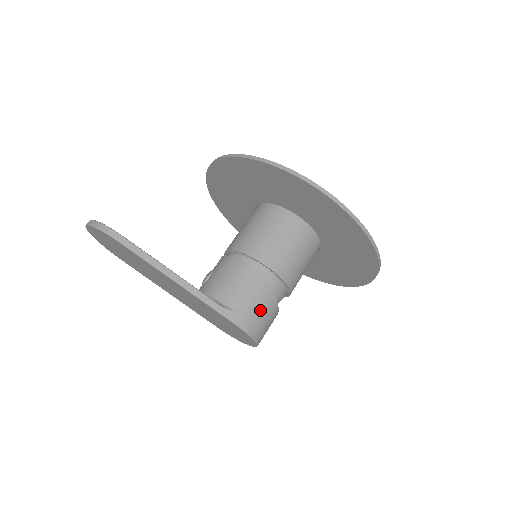
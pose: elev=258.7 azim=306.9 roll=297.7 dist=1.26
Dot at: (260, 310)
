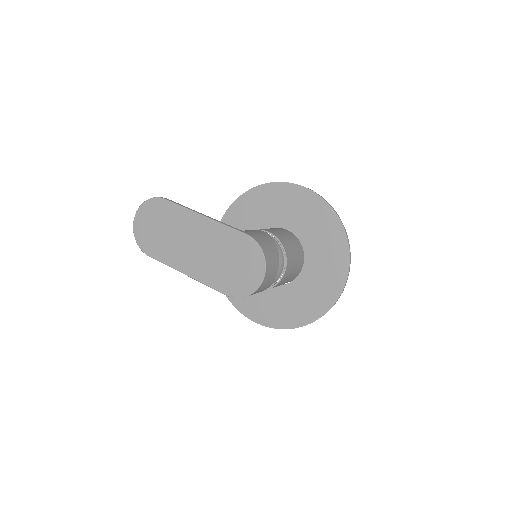
Dot at: (265, 240)
